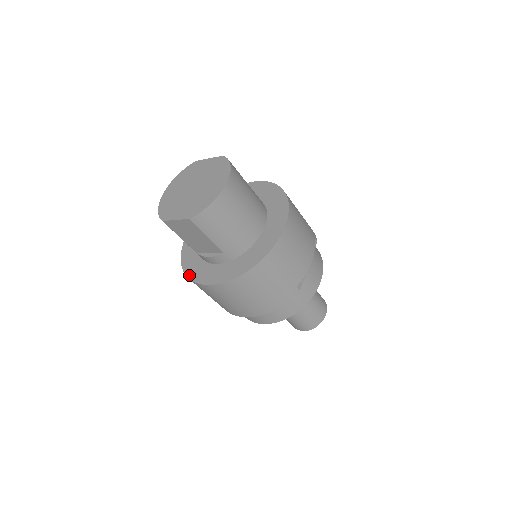
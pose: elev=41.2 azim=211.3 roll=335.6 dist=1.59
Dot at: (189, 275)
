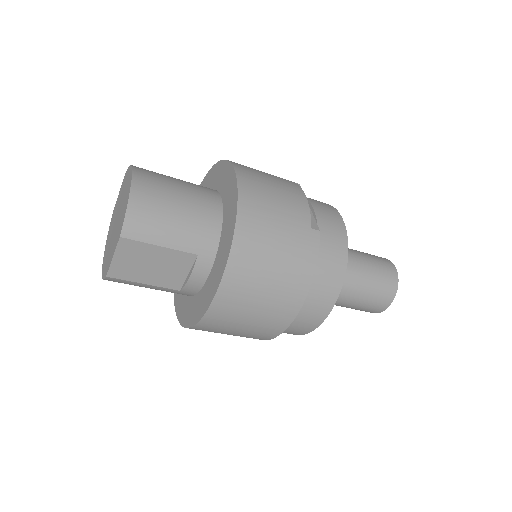
Dot at: (192, 323)
